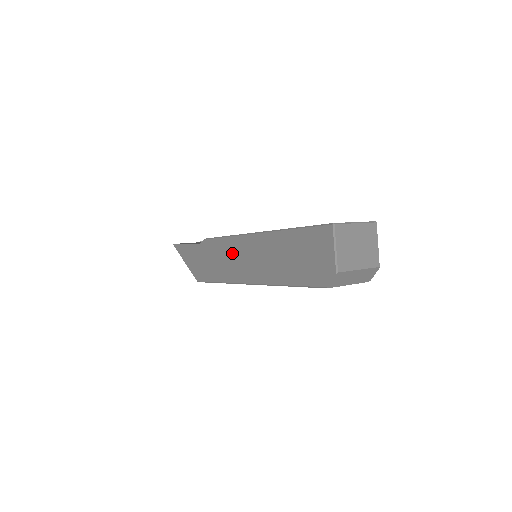
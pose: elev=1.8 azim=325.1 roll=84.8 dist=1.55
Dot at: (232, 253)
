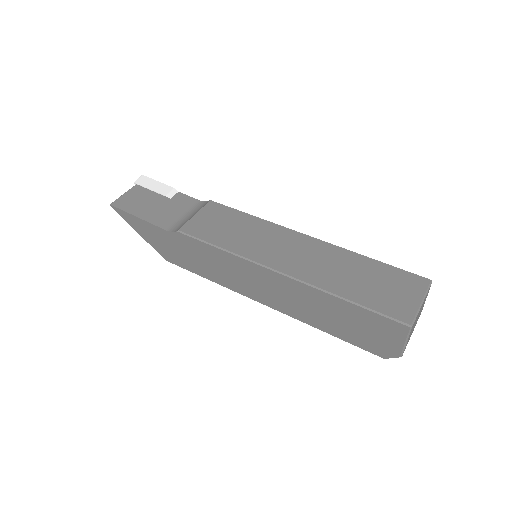
Dot at: (235, 269)
